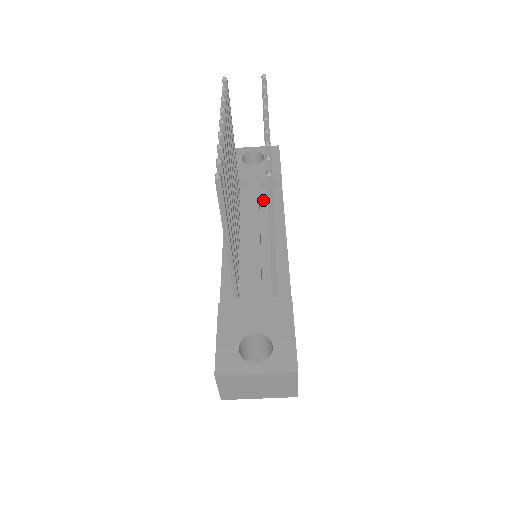
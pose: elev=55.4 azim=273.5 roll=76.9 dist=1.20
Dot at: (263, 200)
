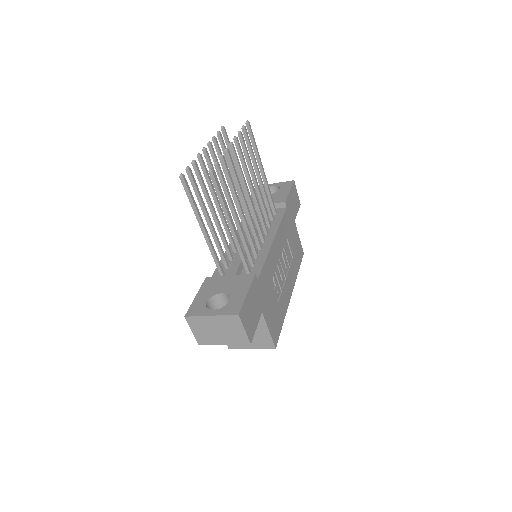
Dot at: occluded
